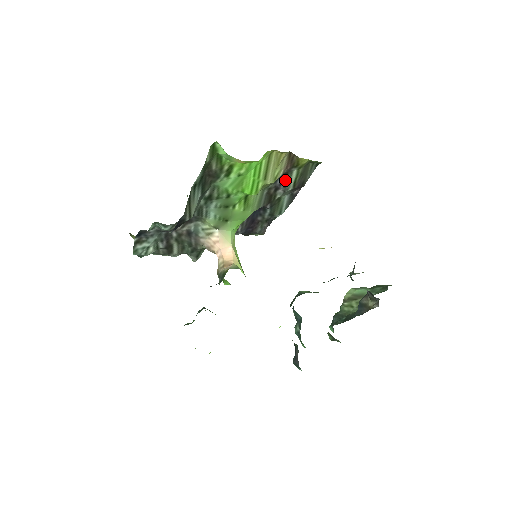
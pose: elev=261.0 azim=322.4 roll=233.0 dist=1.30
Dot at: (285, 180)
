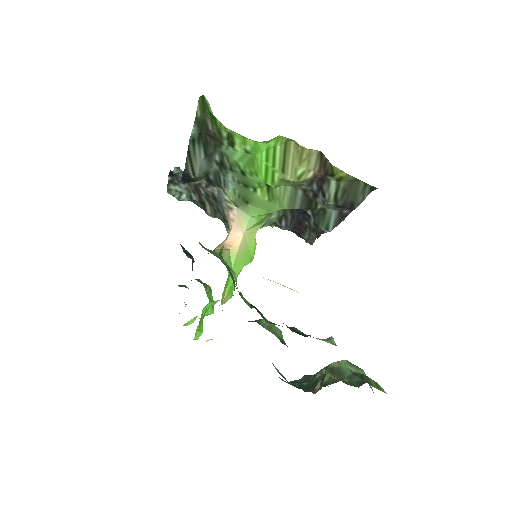
Dot at: (323, 188)
